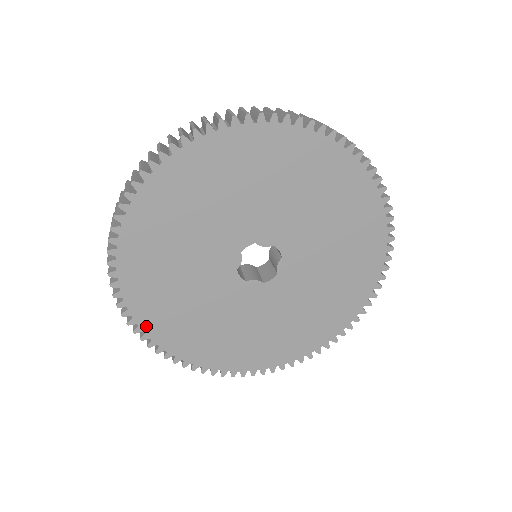
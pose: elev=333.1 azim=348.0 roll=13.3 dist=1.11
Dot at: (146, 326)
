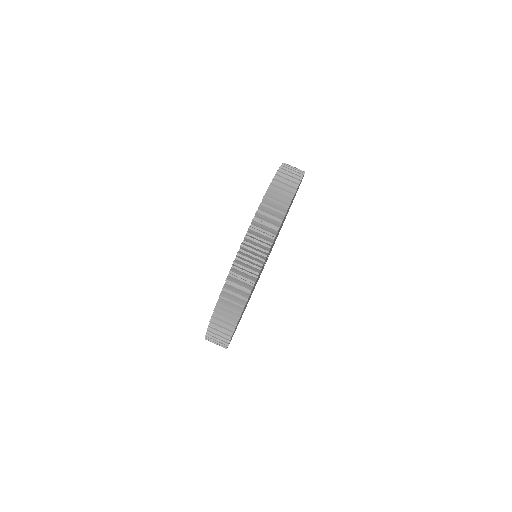
Dot at: occluded
